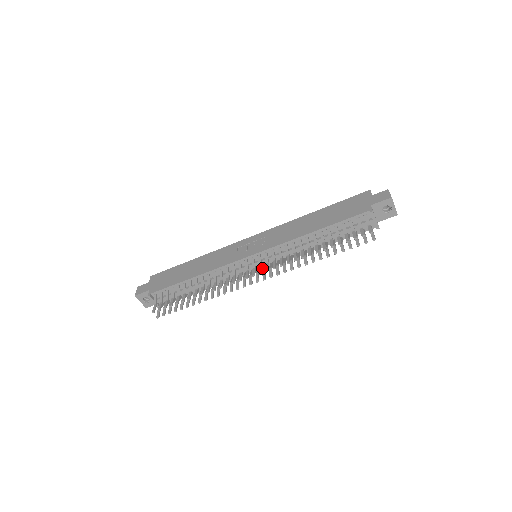
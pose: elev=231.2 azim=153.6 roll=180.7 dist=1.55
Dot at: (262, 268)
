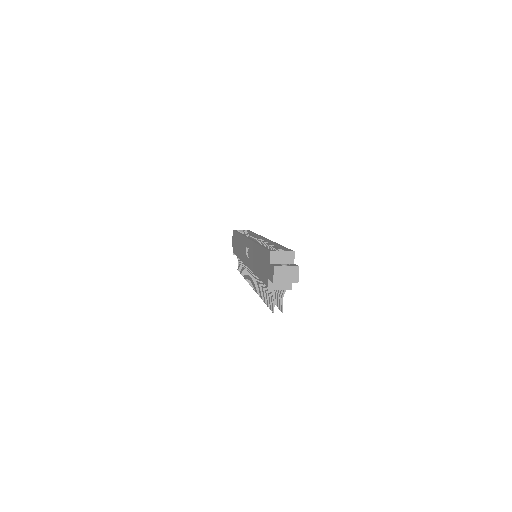
Dot at: occluded
